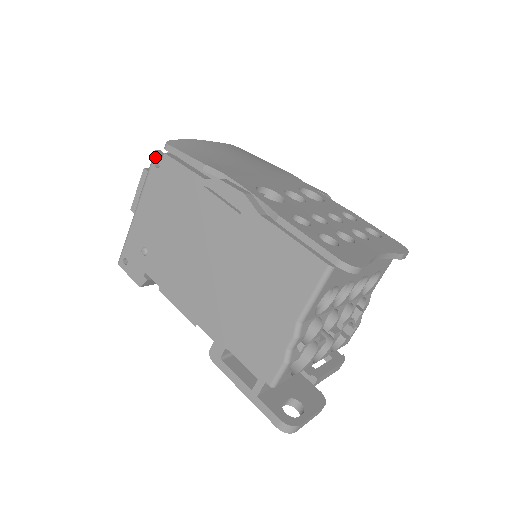
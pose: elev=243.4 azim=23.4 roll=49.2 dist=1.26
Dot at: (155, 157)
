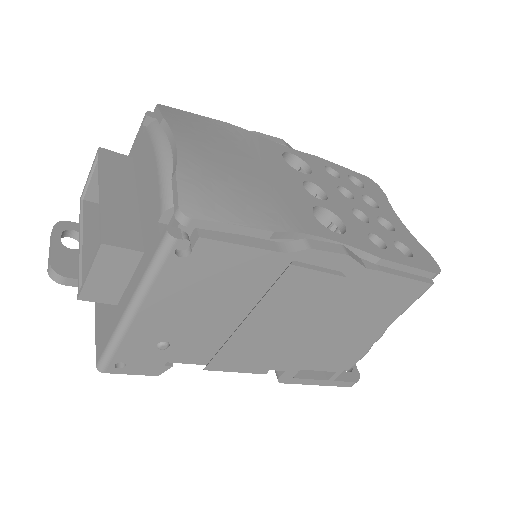
Dot at: (176, 245)
